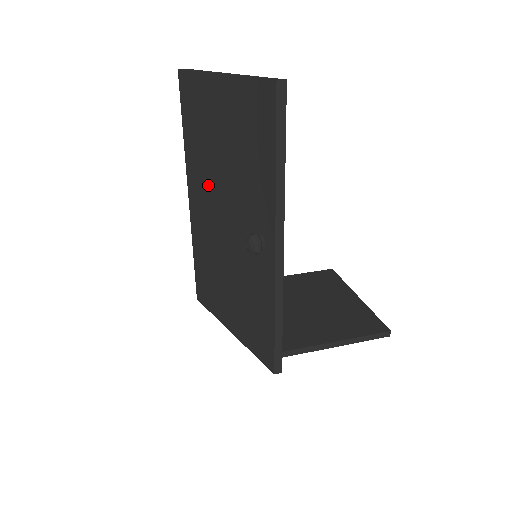
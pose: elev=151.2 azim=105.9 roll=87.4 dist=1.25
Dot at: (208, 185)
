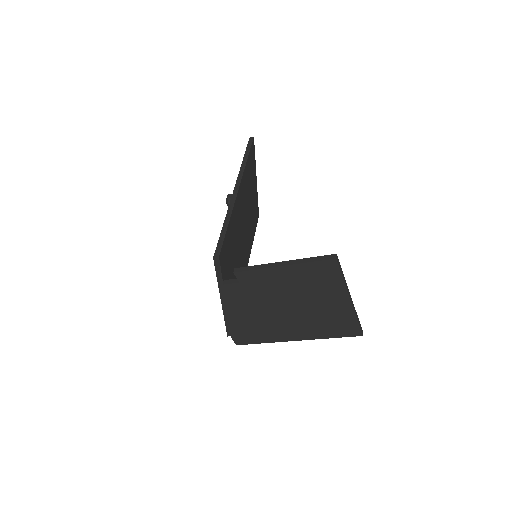
Dot at: occluded
